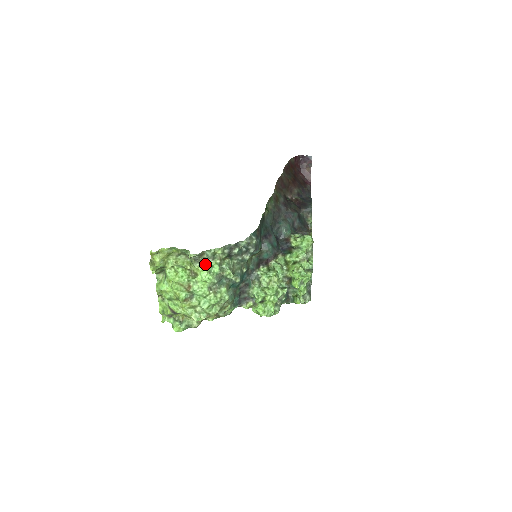
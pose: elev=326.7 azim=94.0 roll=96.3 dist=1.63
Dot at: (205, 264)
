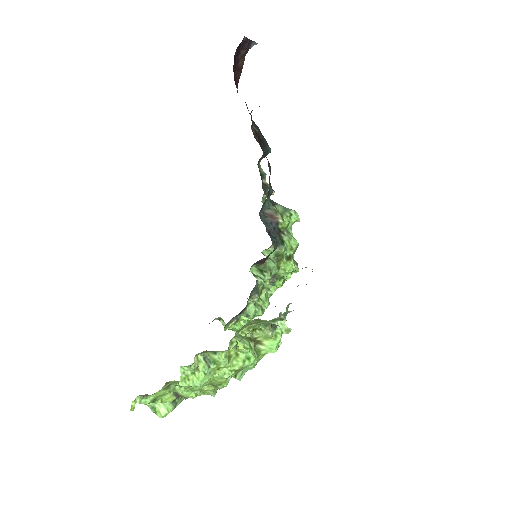
Dot at: occluded
